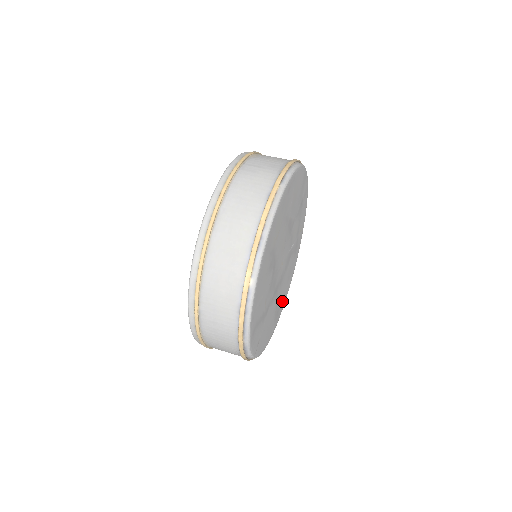
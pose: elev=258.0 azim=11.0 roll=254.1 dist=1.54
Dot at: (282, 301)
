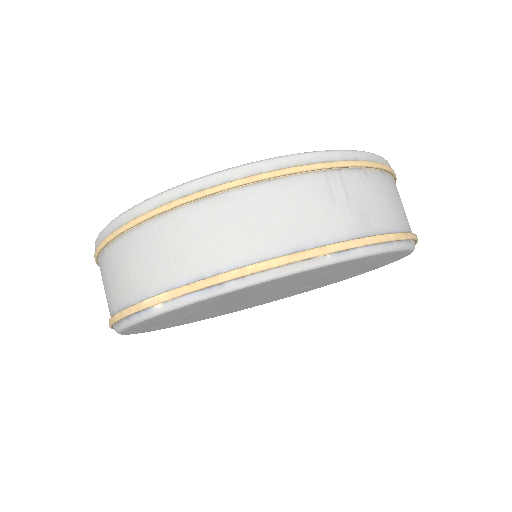
Dot at: (246, 307)
